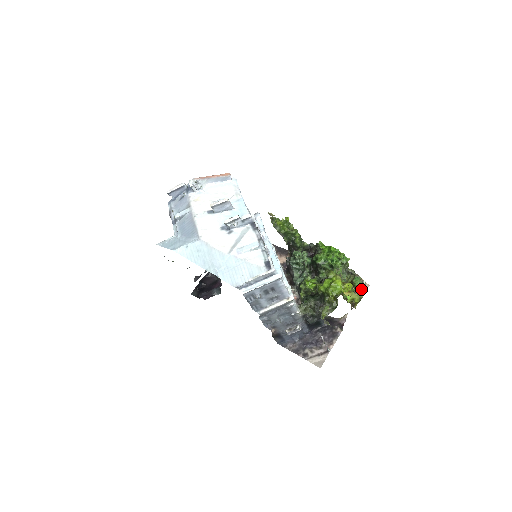
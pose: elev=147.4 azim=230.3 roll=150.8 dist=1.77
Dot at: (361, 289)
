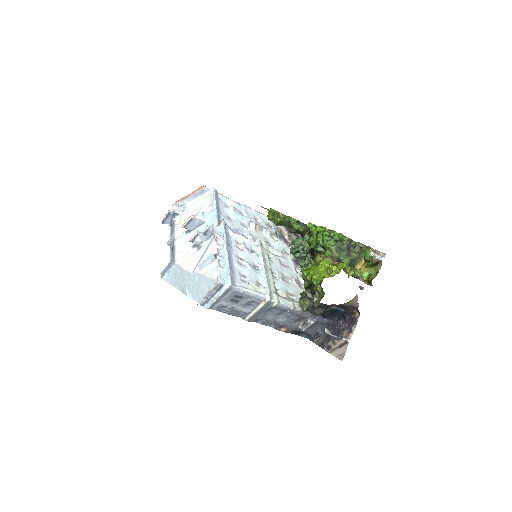
Dot at: (377, 261)
